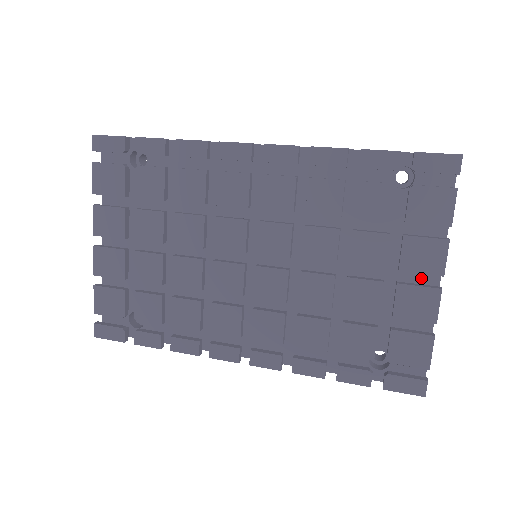
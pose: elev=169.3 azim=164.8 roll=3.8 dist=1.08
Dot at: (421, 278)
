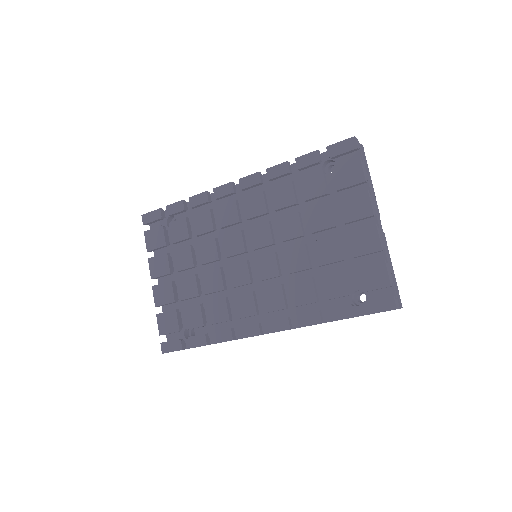
Dot at: (365, 226)
